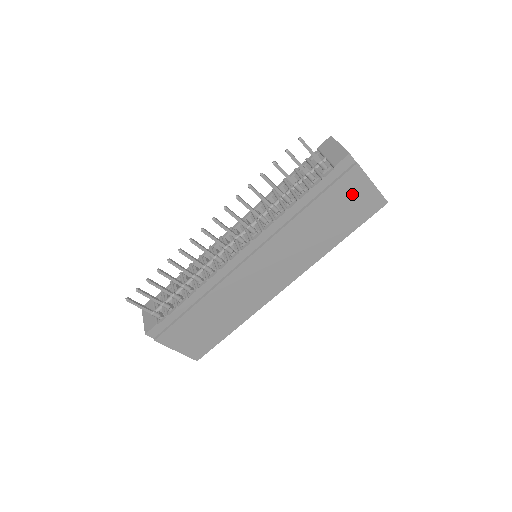
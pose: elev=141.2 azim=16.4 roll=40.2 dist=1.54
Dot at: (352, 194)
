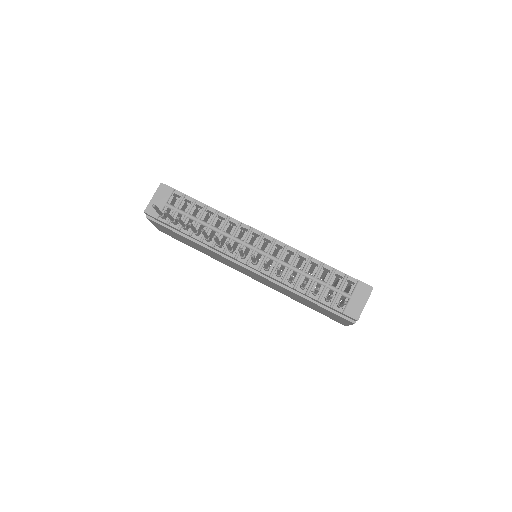
Dot at: (335, 316)
